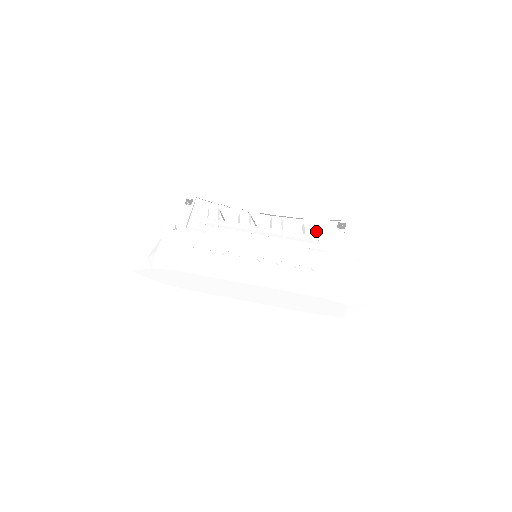
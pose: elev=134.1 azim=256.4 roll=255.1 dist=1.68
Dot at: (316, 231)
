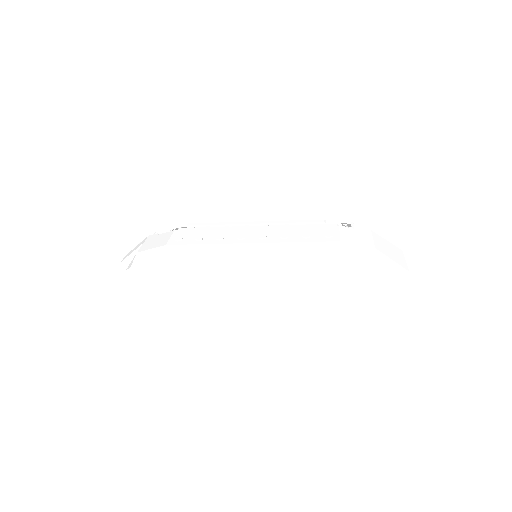
Dot at: occluded
